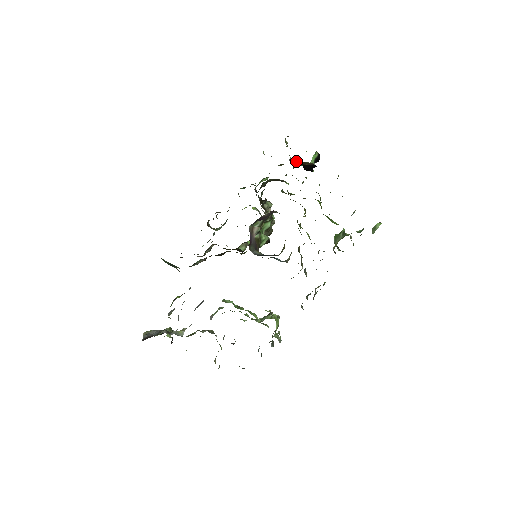
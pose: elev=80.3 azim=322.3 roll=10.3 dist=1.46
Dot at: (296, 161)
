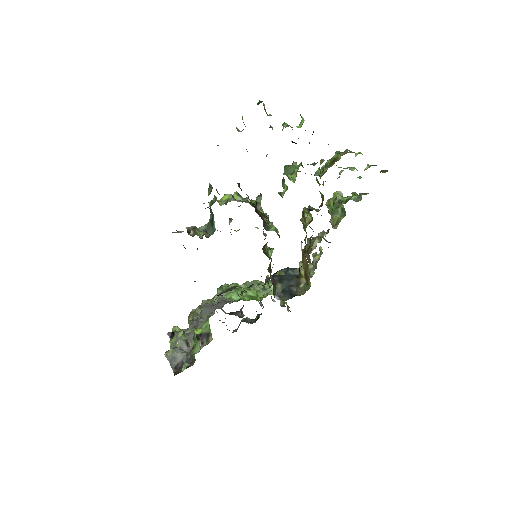
Dot at: occluded
